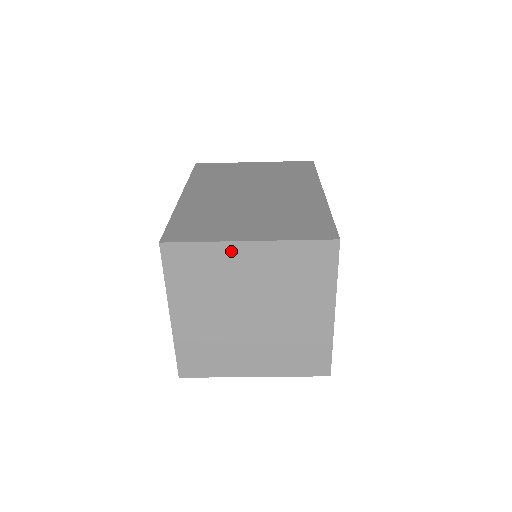
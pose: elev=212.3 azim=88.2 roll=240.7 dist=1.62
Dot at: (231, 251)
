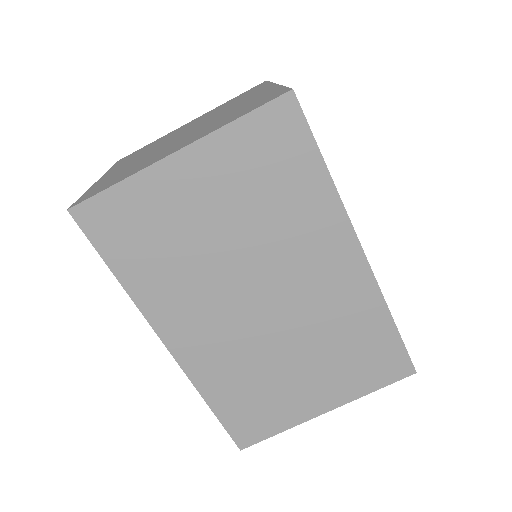
Dot at: occluded
